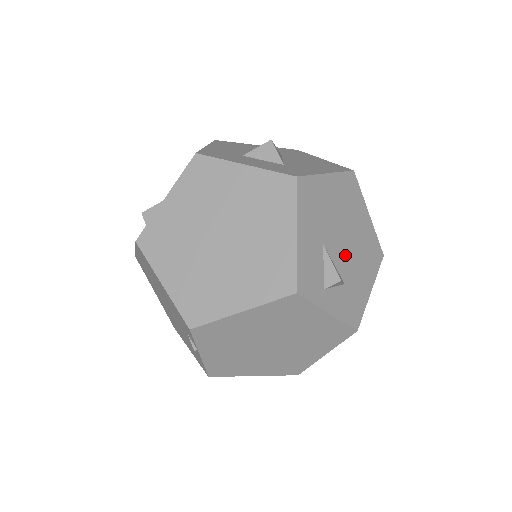
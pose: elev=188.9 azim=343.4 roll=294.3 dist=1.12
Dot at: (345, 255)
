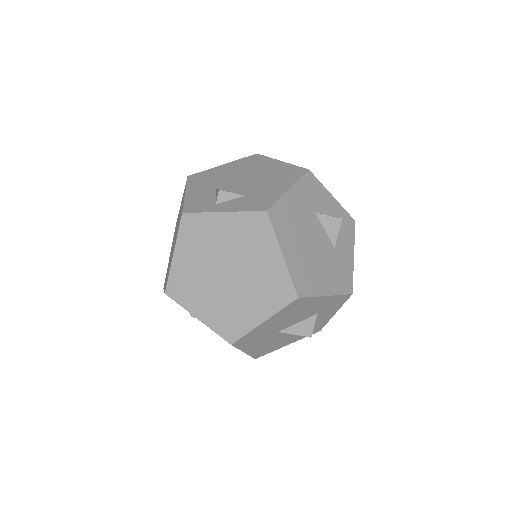
Dot at: (246, 185)
